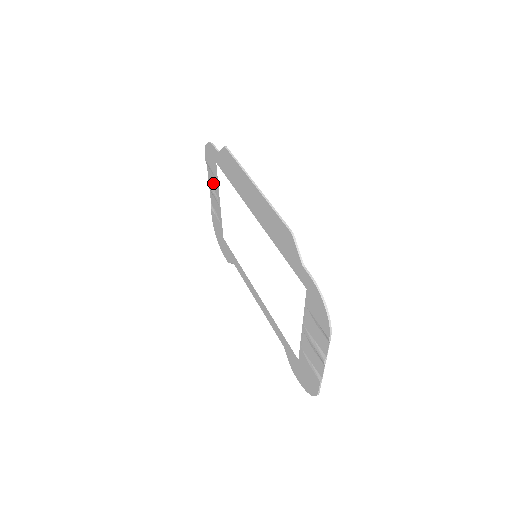
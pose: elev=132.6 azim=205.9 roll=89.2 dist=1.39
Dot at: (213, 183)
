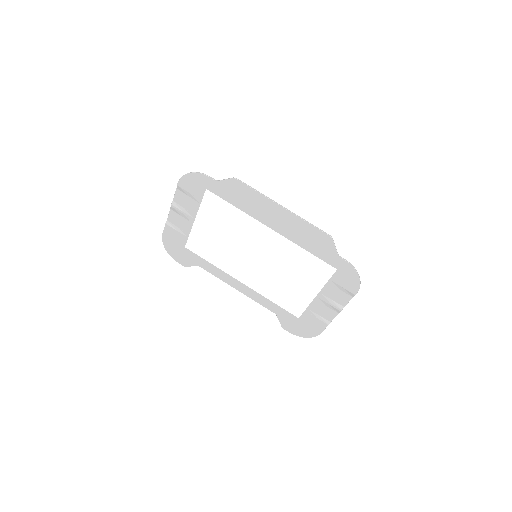
Dot at: (186, 204)
